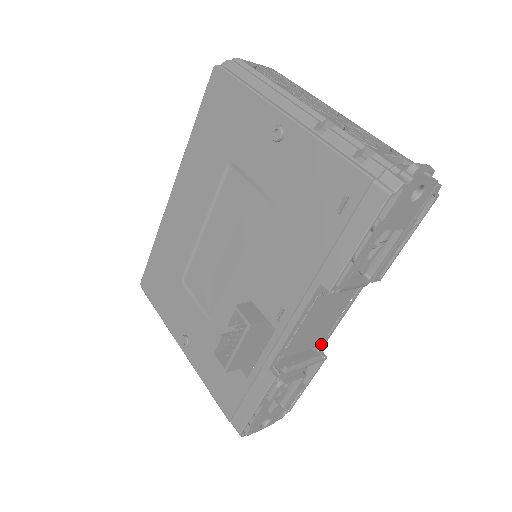
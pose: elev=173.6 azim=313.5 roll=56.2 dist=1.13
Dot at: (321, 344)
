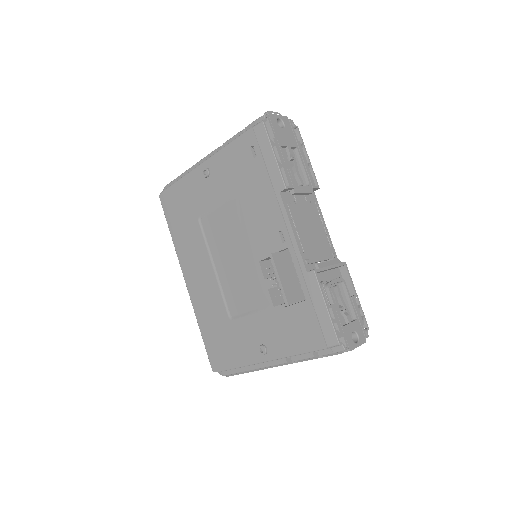
Dot at: (333, 256)
